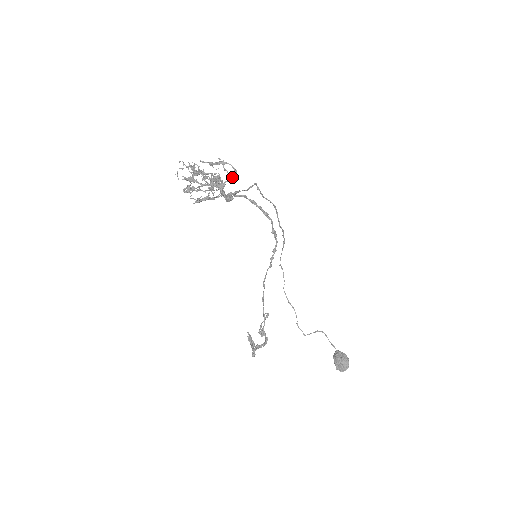
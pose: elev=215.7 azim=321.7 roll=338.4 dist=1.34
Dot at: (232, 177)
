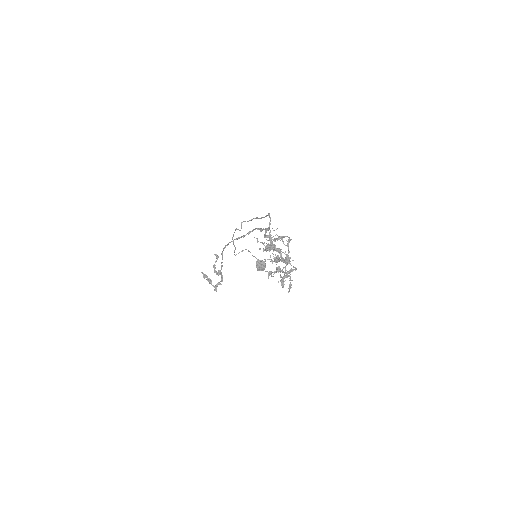
Dot at: (288, 245)
